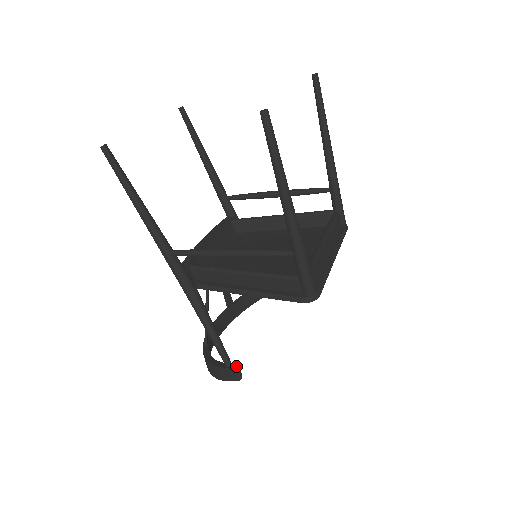
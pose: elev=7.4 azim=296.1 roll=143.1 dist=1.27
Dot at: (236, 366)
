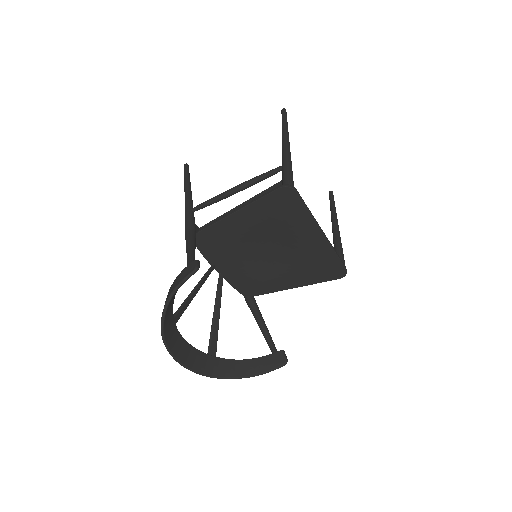
Dot at: (198, 260)
